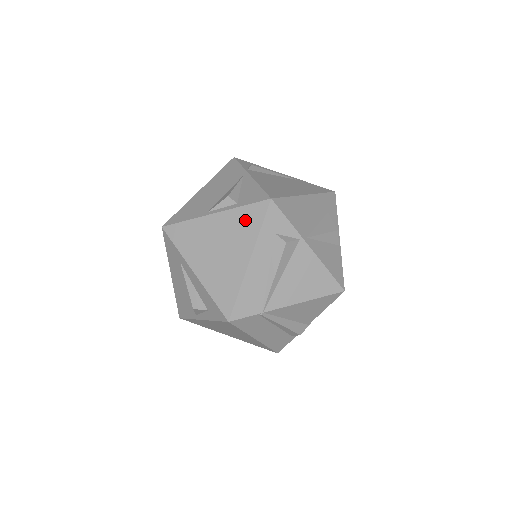
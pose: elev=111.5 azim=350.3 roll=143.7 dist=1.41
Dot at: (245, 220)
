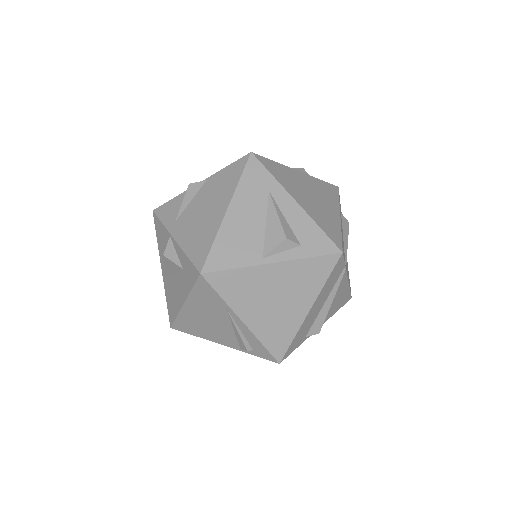
Dot at: (326, 189)
